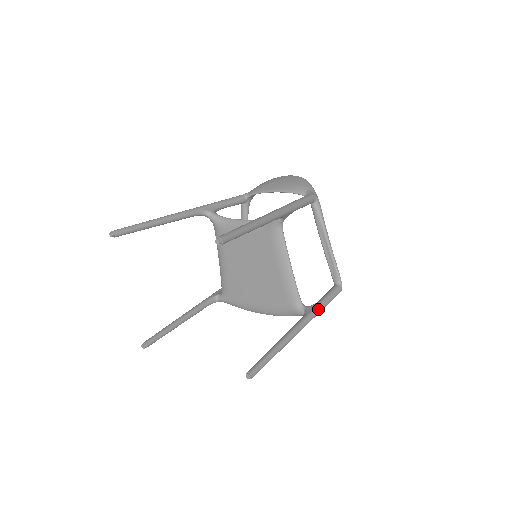
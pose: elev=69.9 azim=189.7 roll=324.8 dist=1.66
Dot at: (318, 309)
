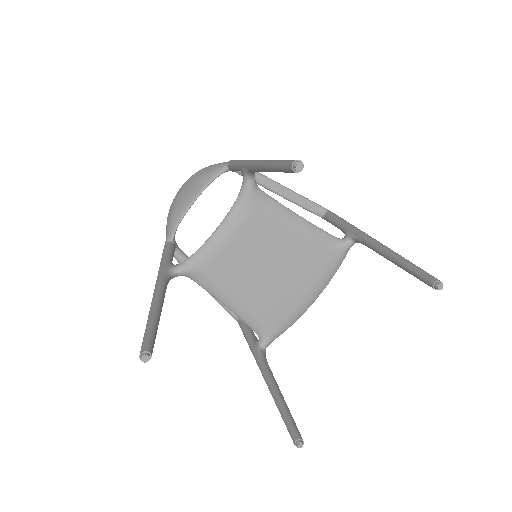
Dot at: (354, 227)
